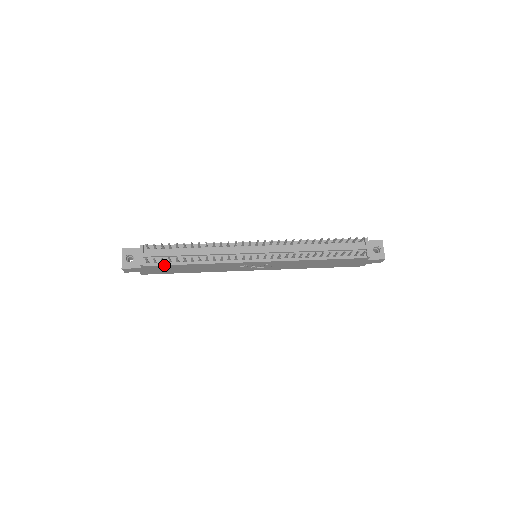
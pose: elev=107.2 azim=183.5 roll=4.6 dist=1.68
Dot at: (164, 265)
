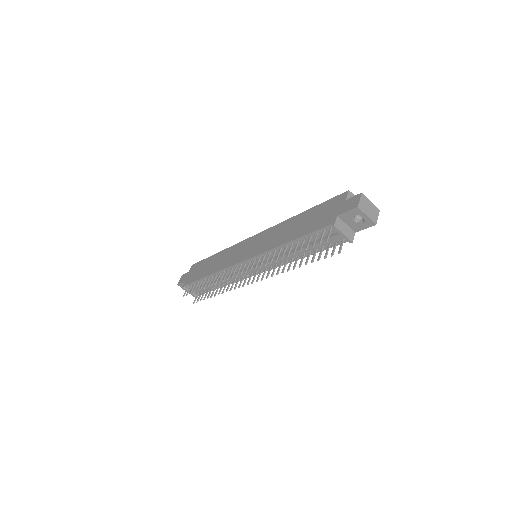
Dot at: occluded
